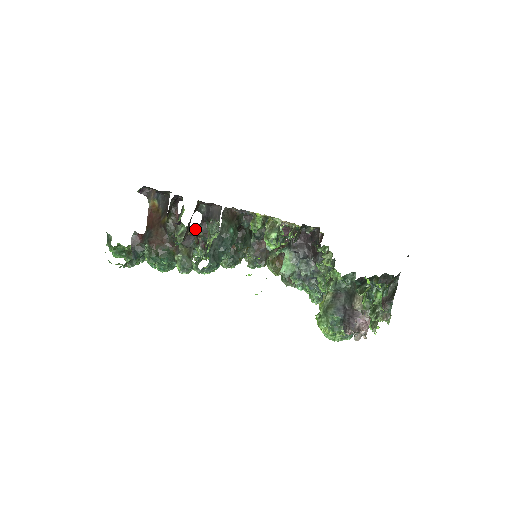
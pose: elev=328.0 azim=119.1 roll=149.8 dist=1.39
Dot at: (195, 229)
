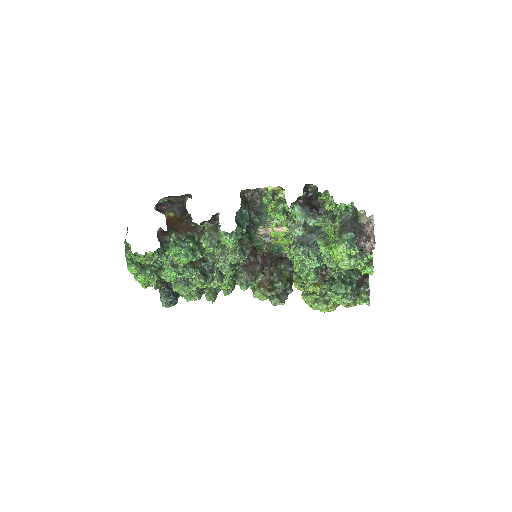
Dot at: occluded
